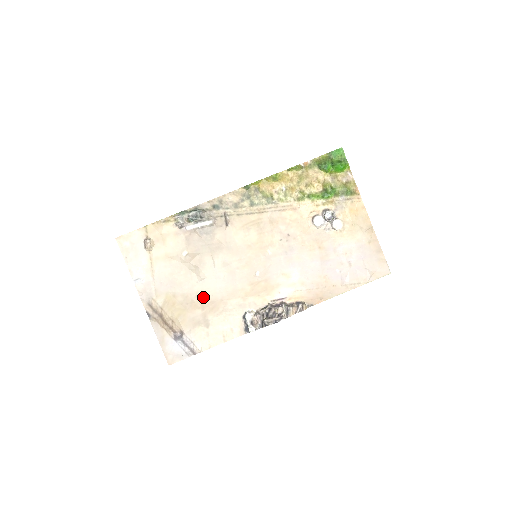
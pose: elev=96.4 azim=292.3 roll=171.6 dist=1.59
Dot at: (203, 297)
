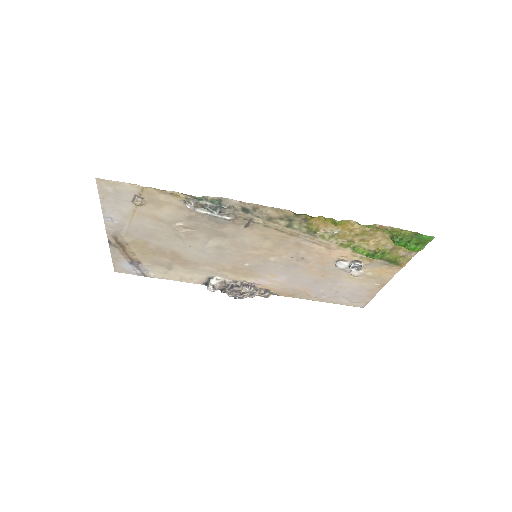
Dot at: (178, 255)
